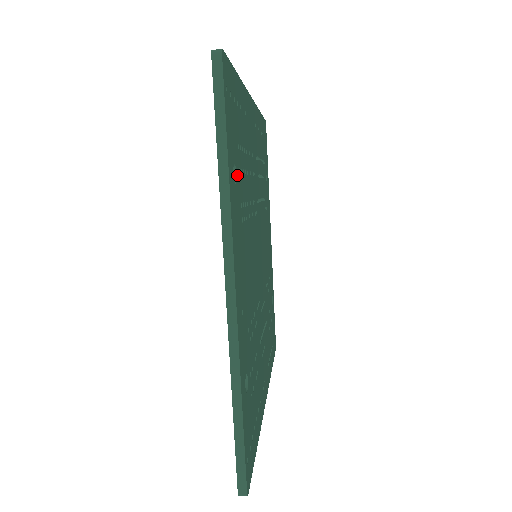
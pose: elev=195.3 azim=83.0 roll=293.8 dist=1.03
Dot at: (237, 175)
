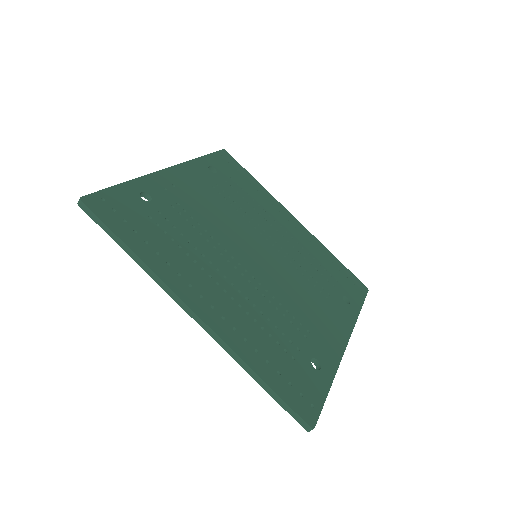
Dot at: (218, 175)
